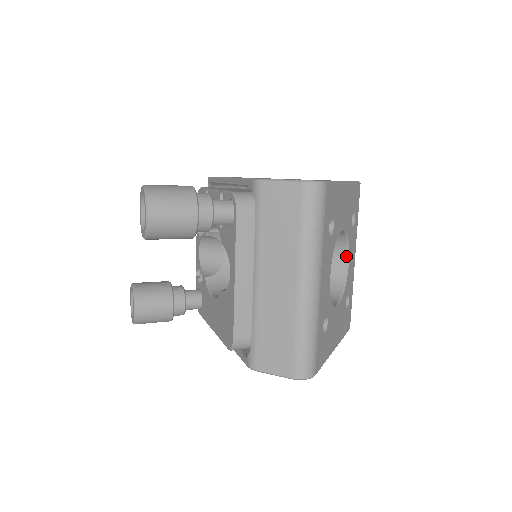
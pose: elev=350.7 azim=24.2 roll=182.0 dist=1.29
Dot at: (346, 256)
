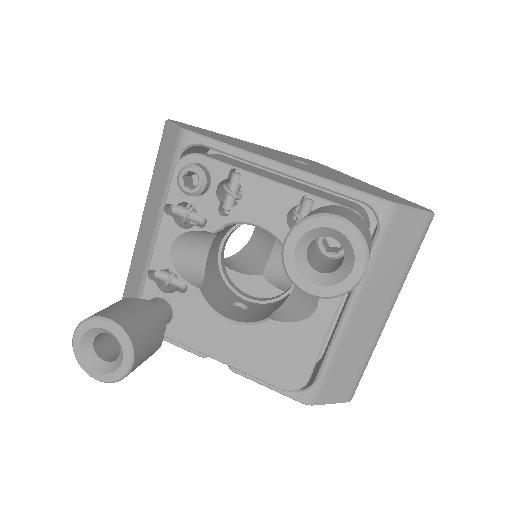
Dot at: occluded
